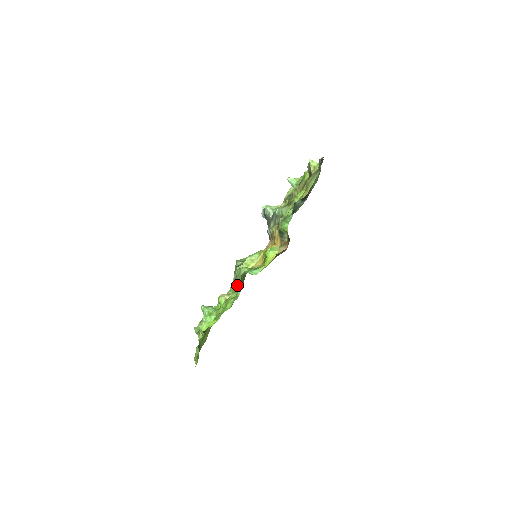
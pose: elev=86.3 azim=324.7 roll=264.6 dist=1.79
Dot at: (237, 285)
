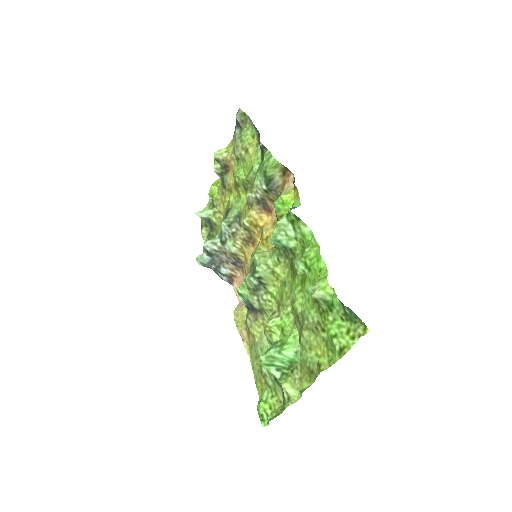
Dot at: (272, 292)
